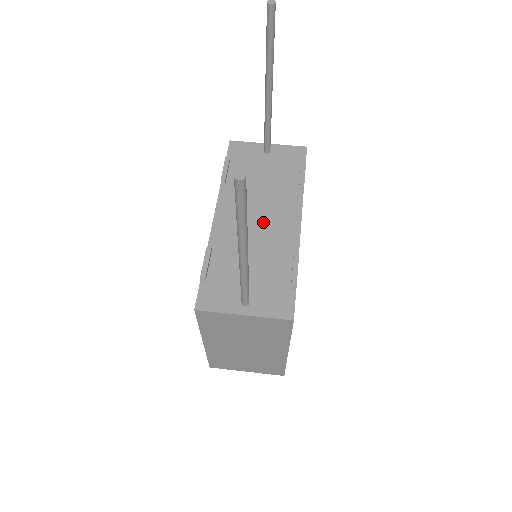
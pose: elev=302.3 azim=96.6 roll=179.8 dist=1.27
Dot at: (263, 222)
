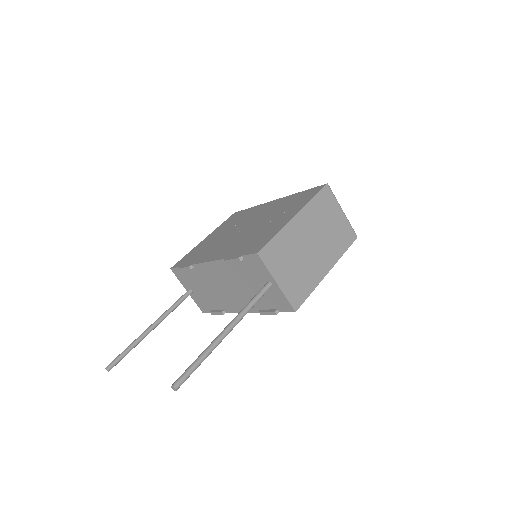
Dot at: (226, 292)
